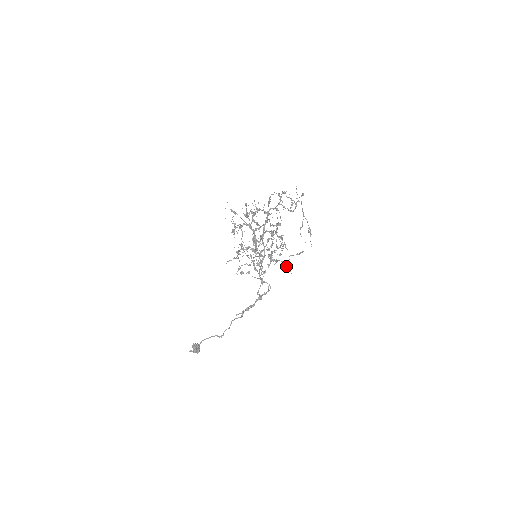
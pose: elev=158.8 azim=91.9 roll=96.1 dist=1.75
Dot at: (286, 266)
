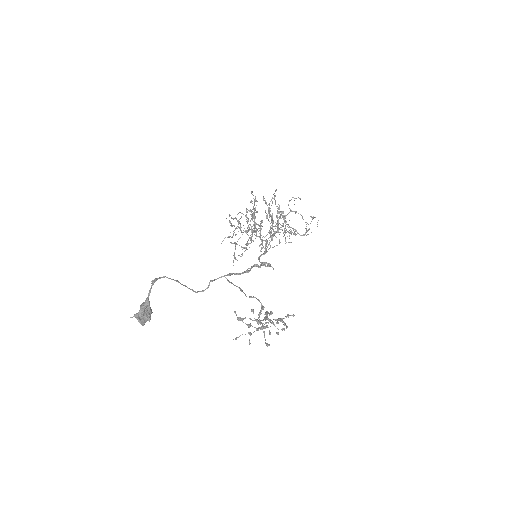
Dot at: (289, 233)
